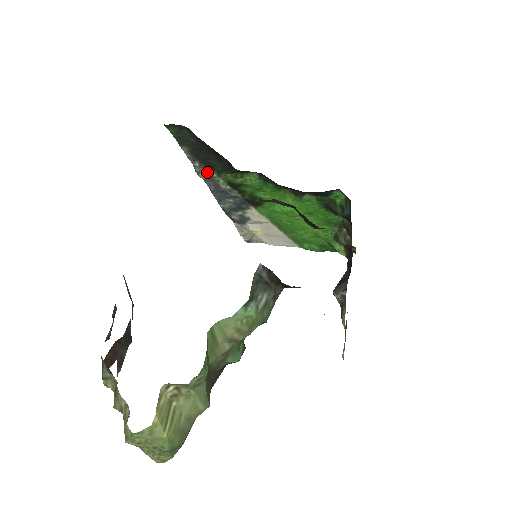
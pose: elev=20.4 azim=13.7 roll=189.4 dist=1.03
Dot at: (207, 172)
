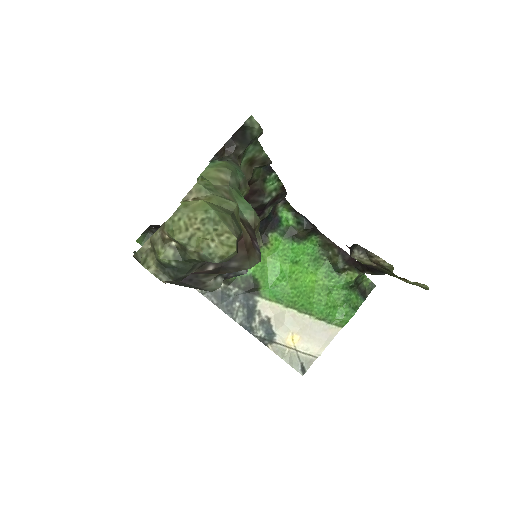
Dot at: occluded
